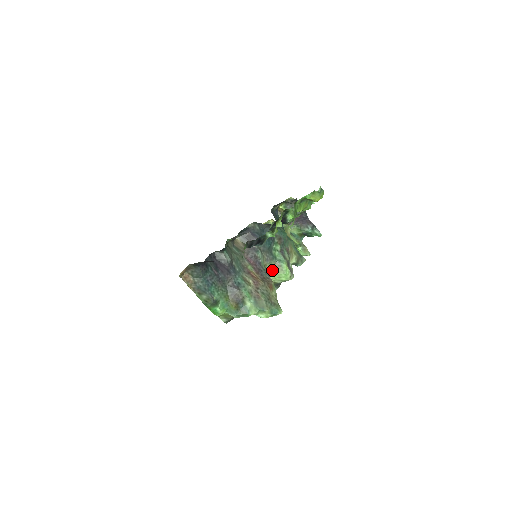
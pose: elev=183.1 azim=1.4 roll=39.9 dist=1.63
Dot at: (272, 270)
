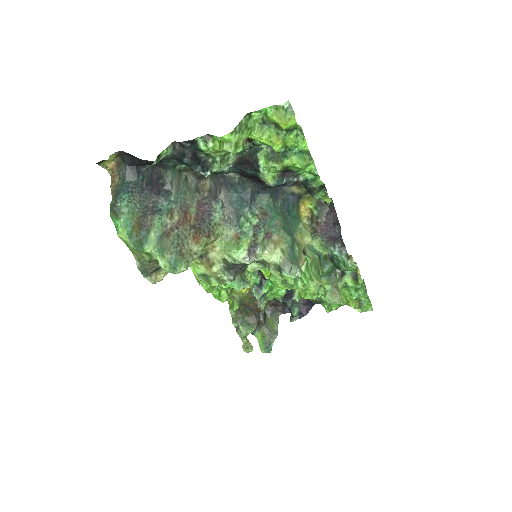
Dot at: (228, 239)
